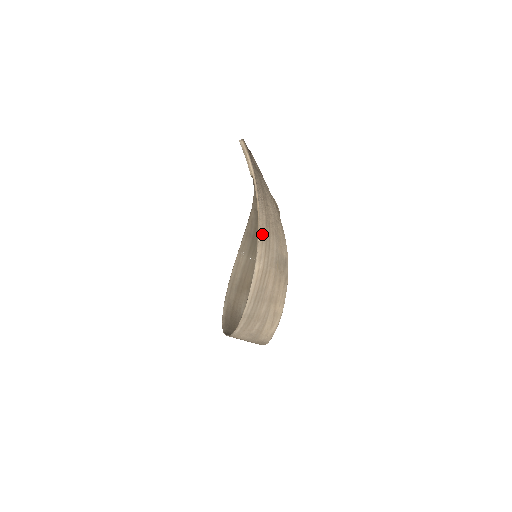
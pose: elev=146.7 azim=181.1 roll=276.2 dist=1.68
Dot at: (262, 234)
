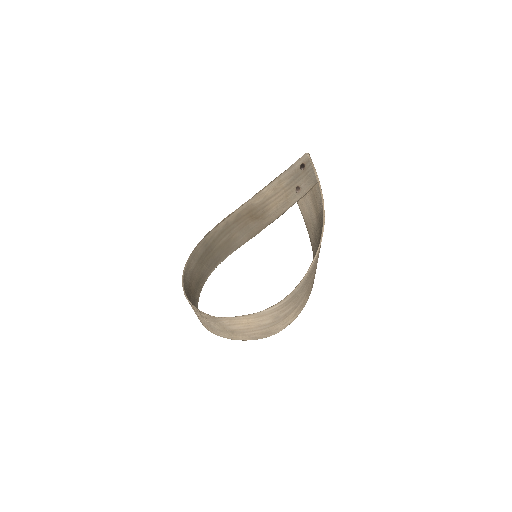
Dot at: (323, 228)
